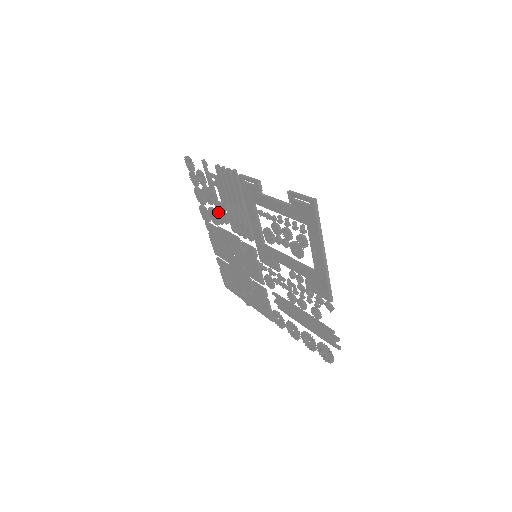
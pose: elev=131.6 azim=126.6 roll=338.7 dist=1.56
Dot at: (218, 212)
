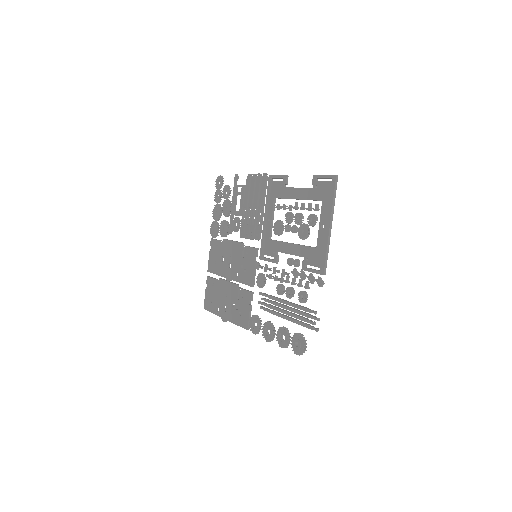
Dot at: (231, 221)
